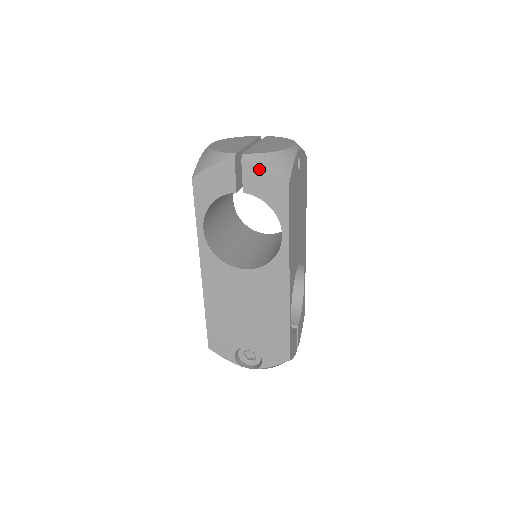
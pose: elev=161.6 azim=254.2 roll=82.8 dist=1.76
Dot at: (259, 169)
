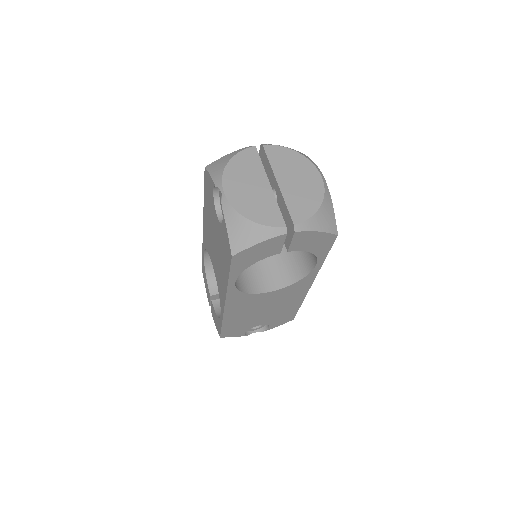
Dot at: (311, 234)
